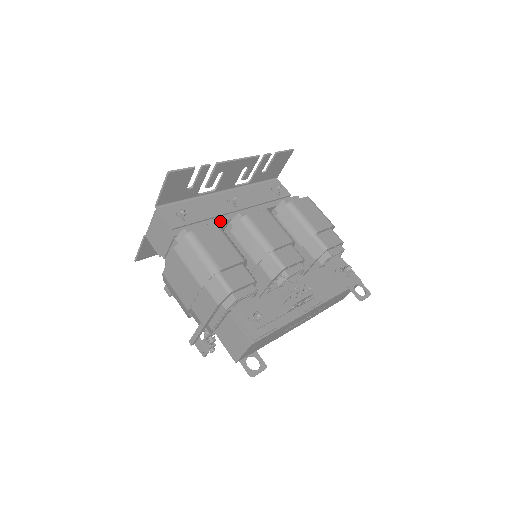
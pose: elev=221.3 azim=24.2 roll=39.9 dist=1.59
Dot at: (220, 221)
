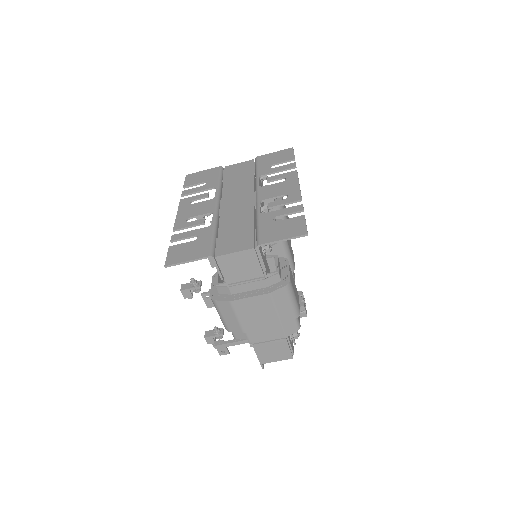
Dot at: occluded
